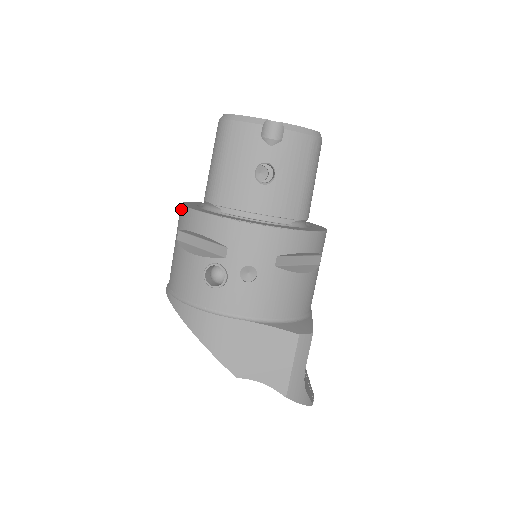
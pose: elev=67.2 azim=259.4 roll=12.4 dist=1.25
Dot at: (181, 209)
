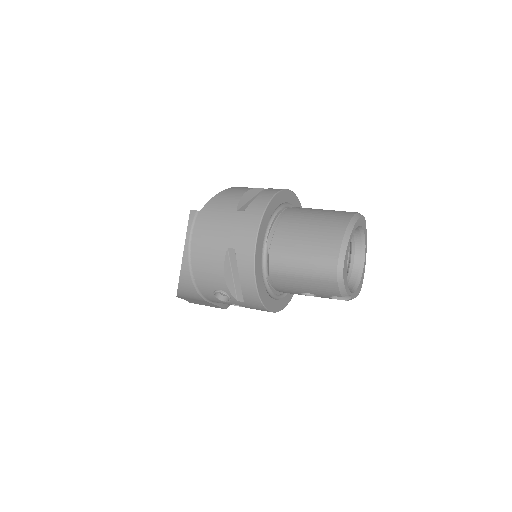
Dot at: (251, 250)
